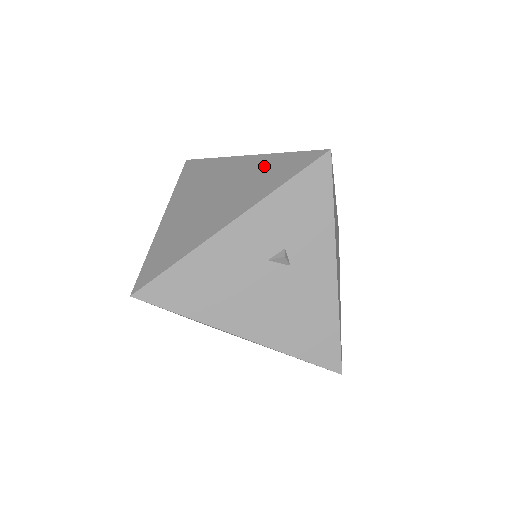
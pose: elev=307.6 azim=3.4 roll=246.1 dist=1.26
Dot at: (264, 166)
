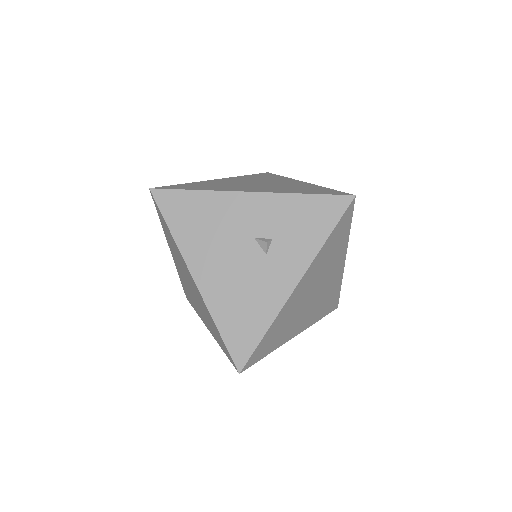
Dot at: (306, 186)
